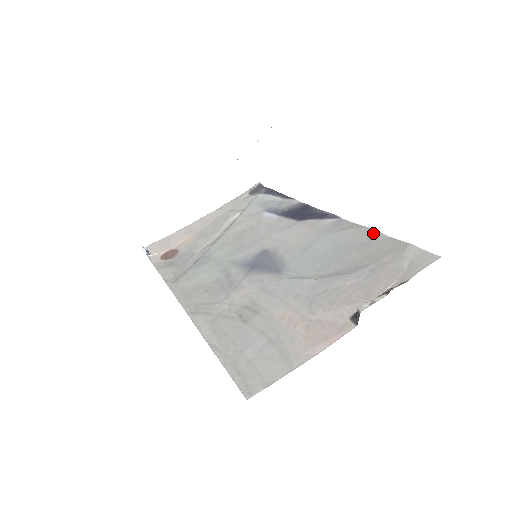
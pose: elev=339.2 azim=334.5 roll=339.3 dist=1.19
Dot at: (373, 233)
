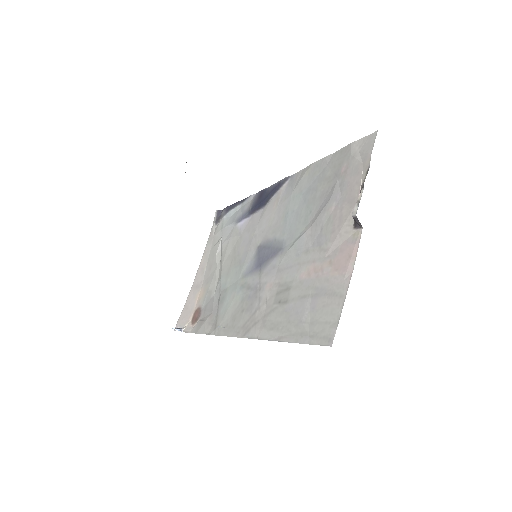
Dot at: (320, 162)
